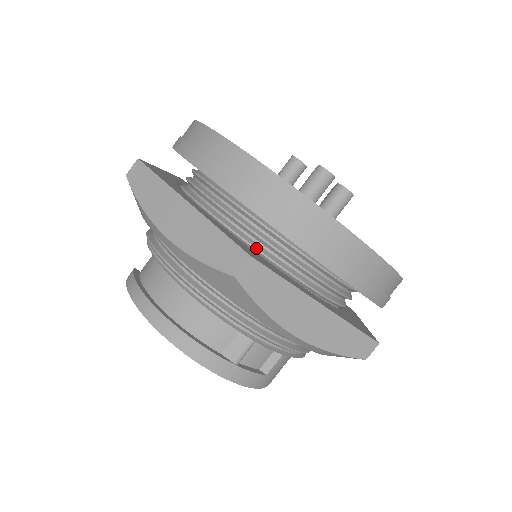
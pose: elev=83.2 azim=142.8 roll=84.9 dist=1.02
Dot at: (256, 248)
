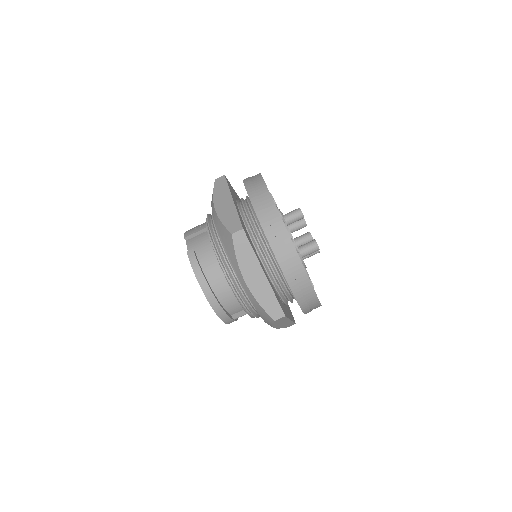
Dot at: (278, 292)
